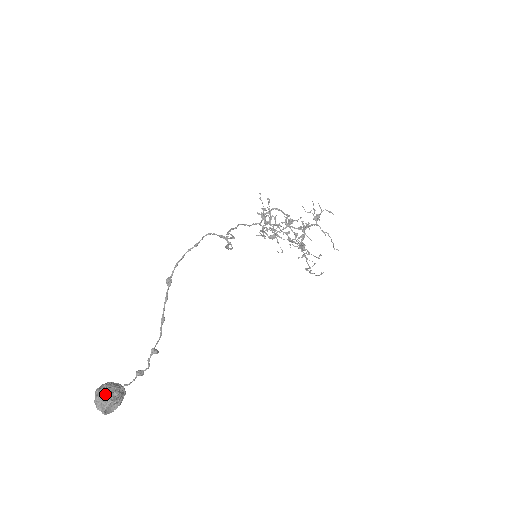
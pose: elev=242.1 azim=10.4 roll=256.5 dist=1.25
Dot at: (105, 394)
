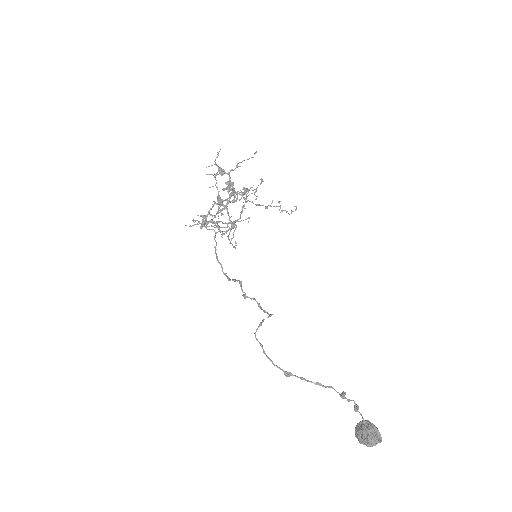
Dot at: (368, 442)
